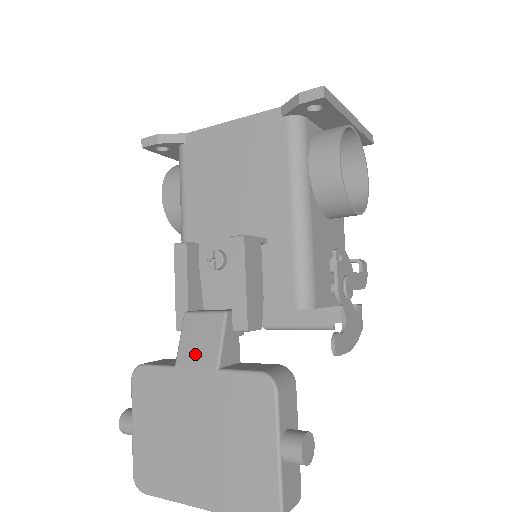
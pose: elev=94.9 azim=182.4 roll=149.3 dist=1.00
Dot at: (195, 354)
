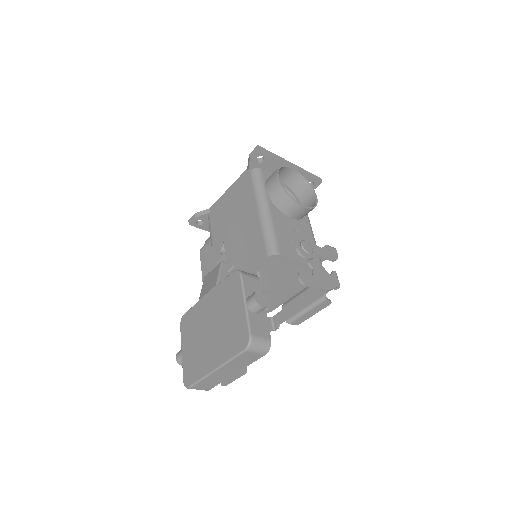
Dot at: (207, 288)
